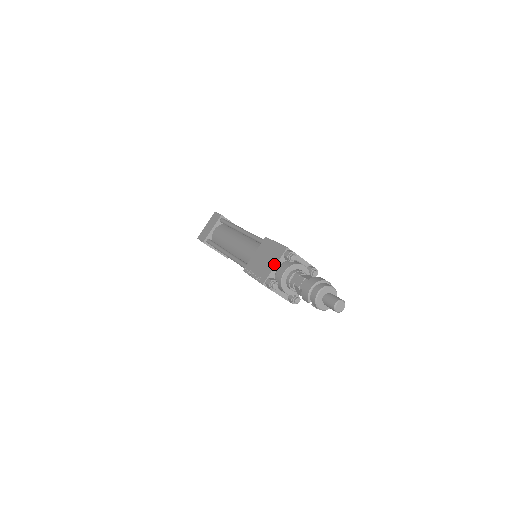
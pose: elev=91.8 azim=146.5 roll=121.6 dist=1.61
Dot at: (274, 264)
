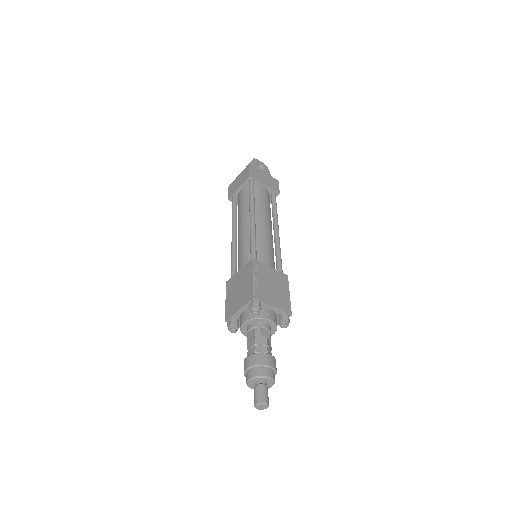
Dot at: (239, 307)
